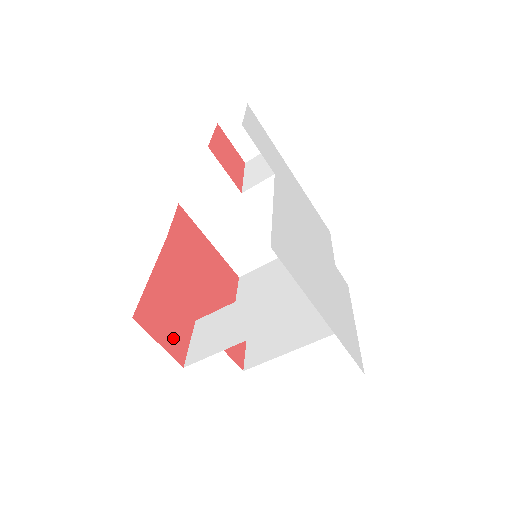
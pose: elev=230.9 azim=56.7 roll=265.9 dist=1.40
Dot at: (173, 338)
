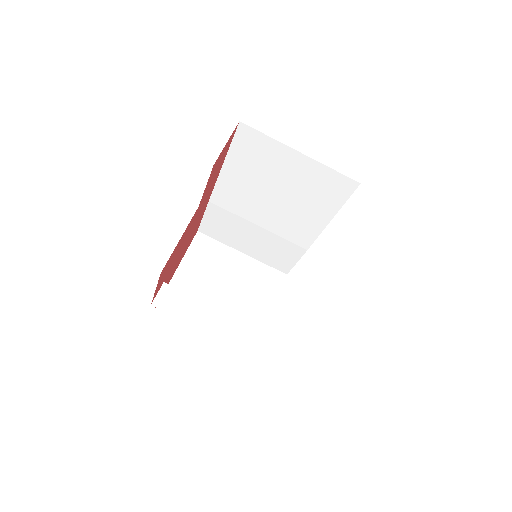
Dot at: (217, 164)
